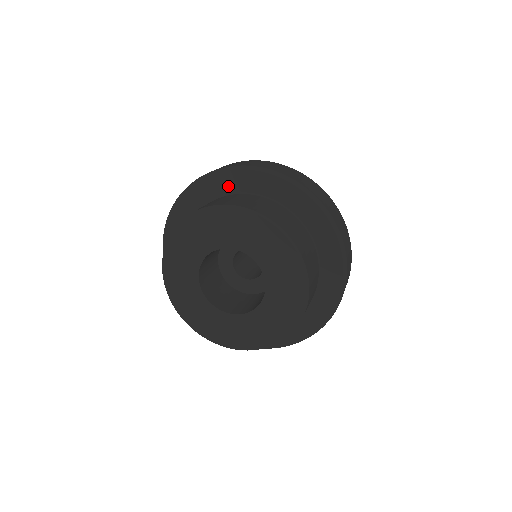
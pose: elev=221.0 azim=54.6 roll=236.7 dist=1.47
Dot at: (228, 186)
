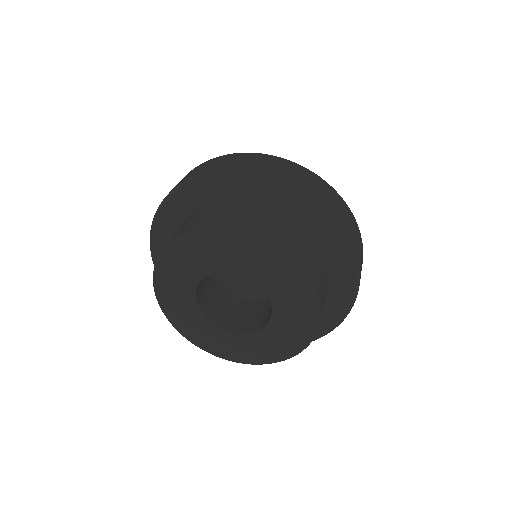
Dot at: (173, 222)
